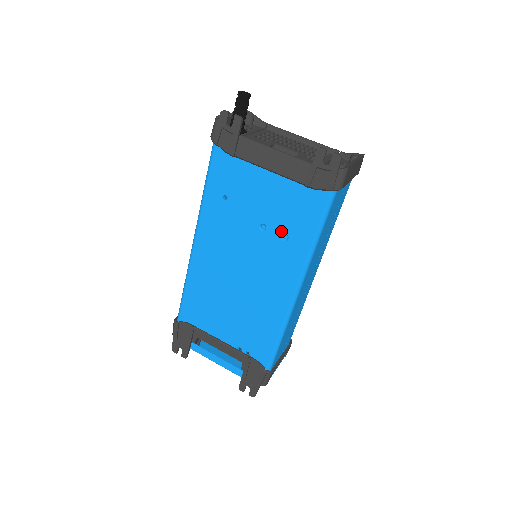
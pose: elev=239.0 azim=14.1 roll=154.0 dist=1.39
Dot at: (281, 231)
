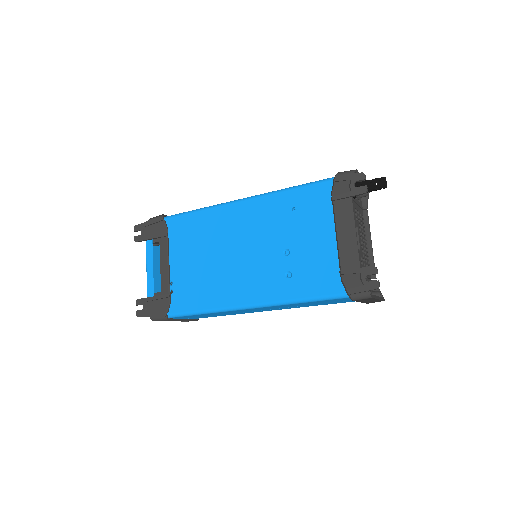
Dot at: (292, 269)
